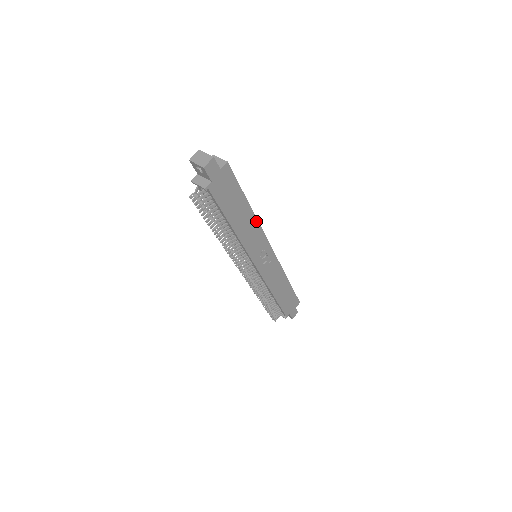
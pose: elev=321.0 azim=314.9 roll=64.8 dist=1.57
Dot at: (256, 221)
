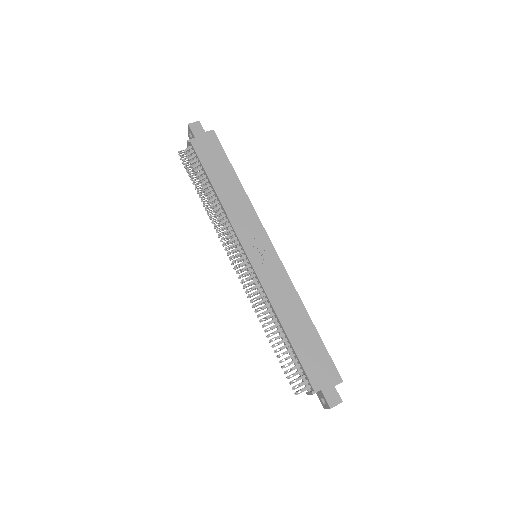
Dot at: (248, 200)
